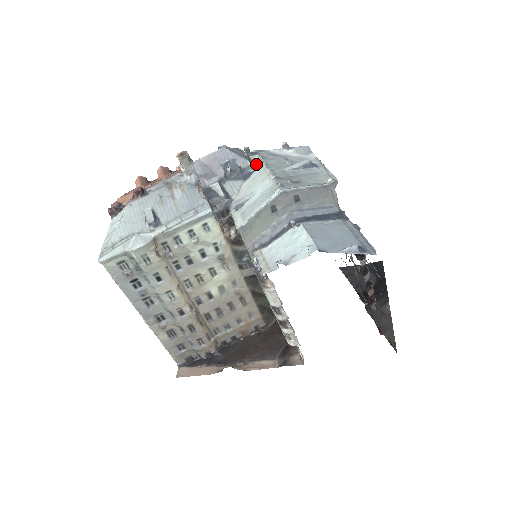
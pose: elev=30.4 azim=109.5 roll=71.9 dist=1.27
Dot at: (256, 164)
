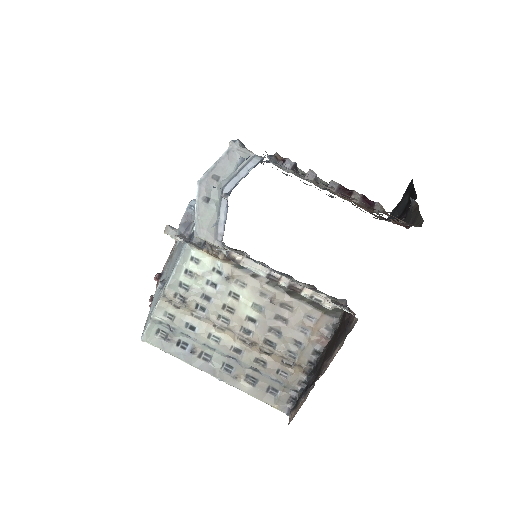
Dot at: occluded
